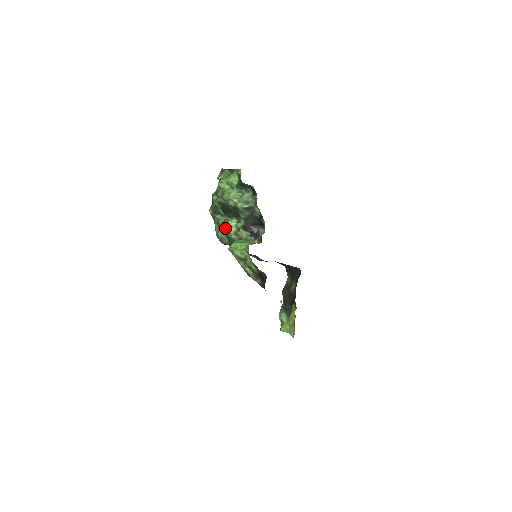
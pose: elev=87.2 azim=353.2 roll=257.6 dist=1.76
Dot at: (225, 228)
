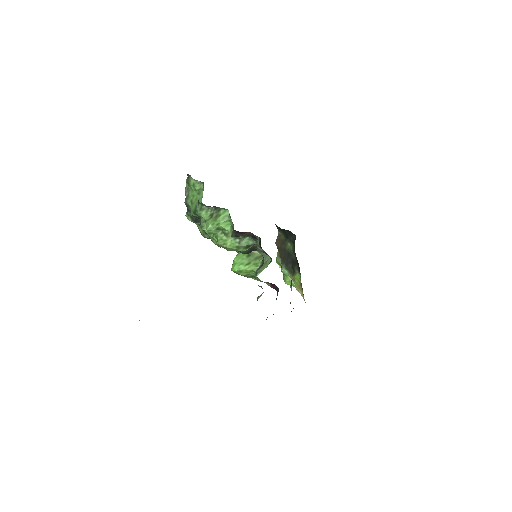
Dot at: (216, 242)
